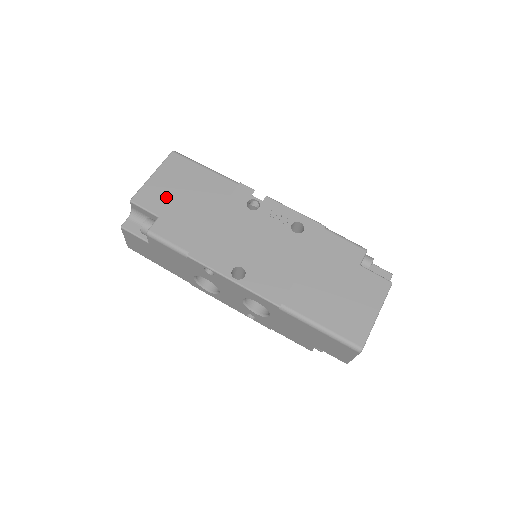
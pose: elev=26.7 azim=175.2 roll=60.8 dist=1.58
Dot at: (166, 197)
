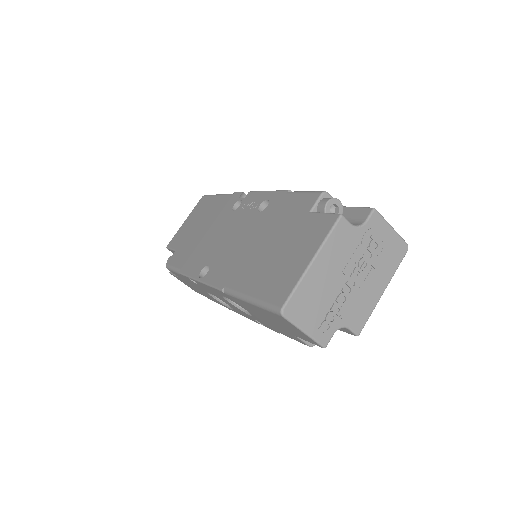
Dot at: (185, 233)
